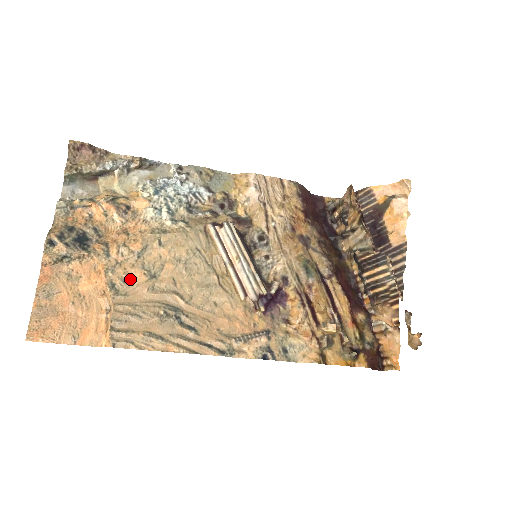
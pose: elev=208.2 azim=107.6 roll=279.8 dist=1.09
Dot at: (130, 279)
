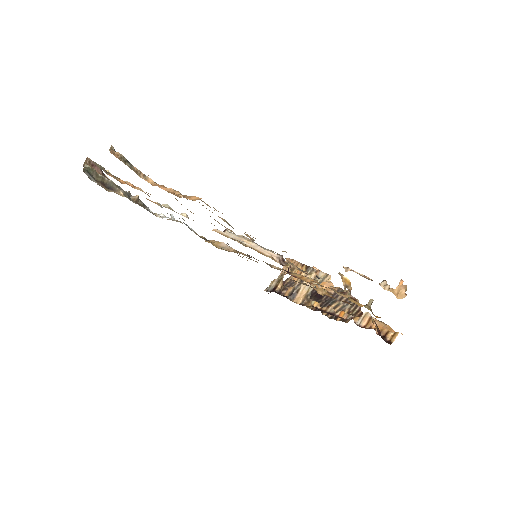
Dot at: occluded
